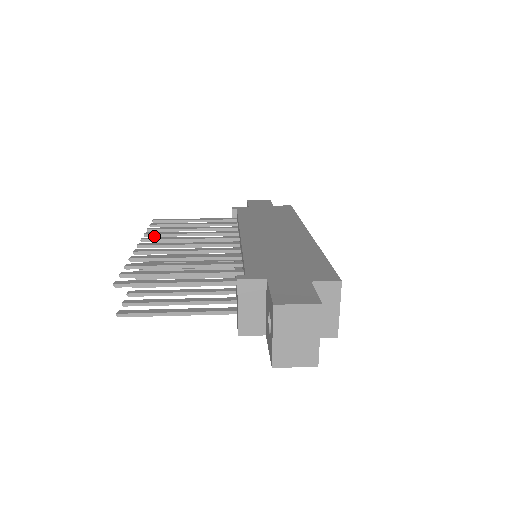
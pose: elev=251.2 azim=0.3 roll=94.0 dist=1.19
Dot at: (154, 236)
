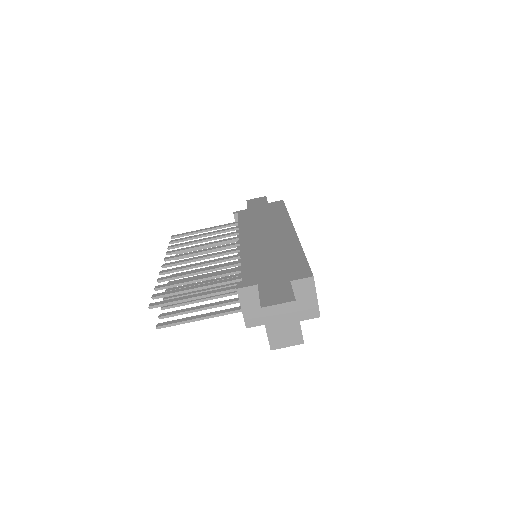
Dot at: (174, 253)
